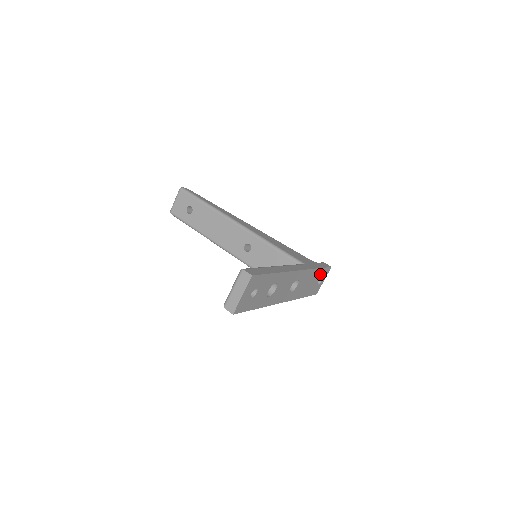
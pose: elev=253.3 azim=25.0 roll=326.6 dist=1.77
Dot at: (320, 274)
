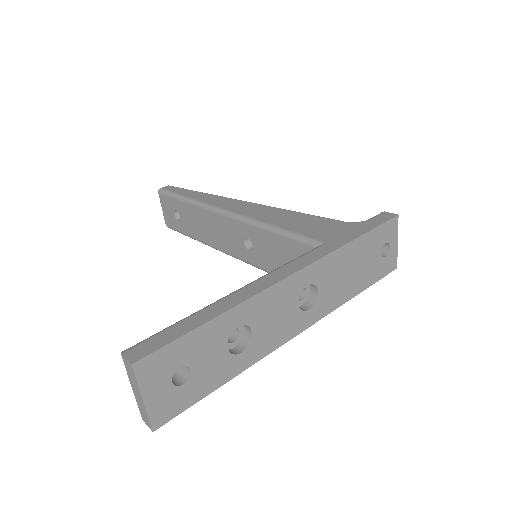
Dot at: (374, 241)
